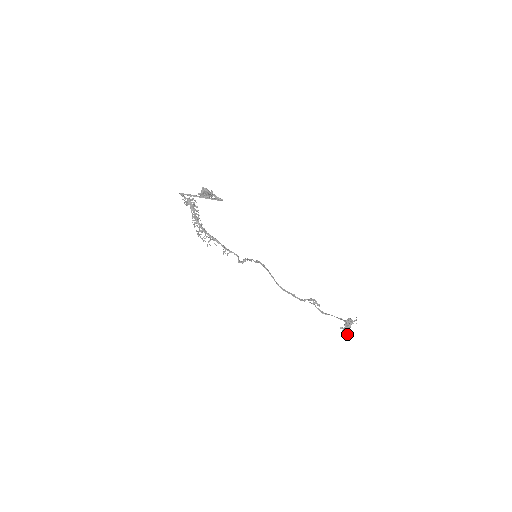
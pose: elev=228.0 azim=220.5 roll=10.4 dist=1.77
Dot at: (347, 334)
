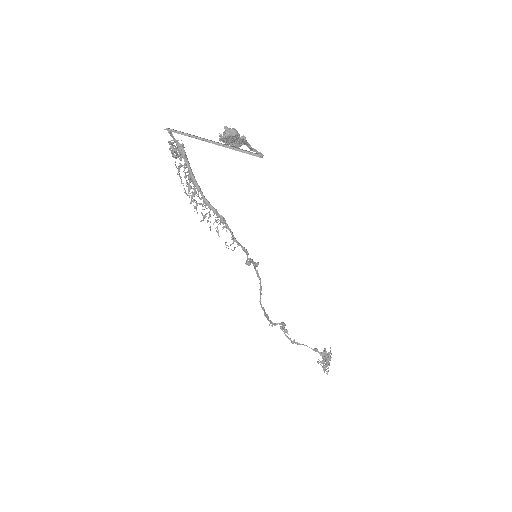
Dot at: (328, 370)
